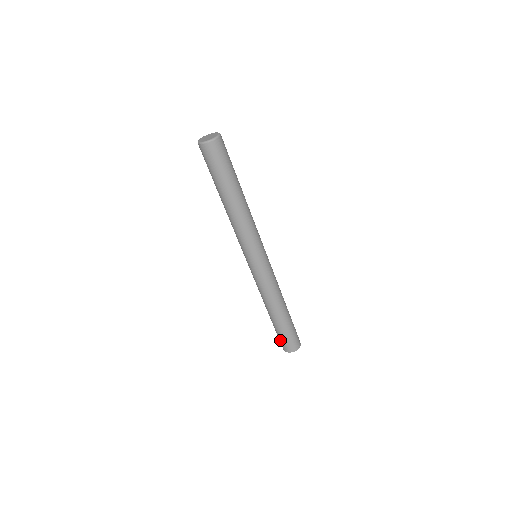
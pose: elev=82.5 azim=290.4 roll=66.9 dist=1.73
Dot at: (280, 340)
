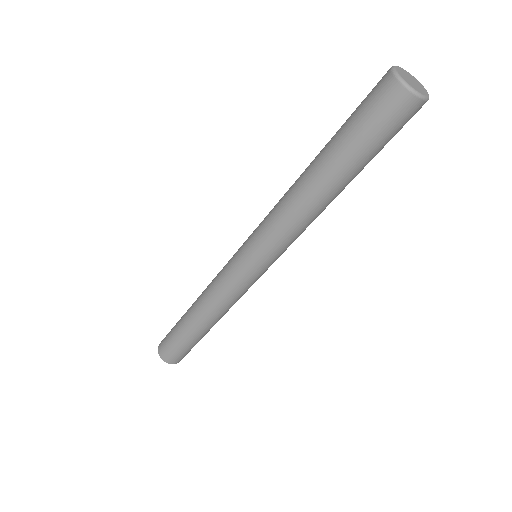
Dot at: (167, 338)
